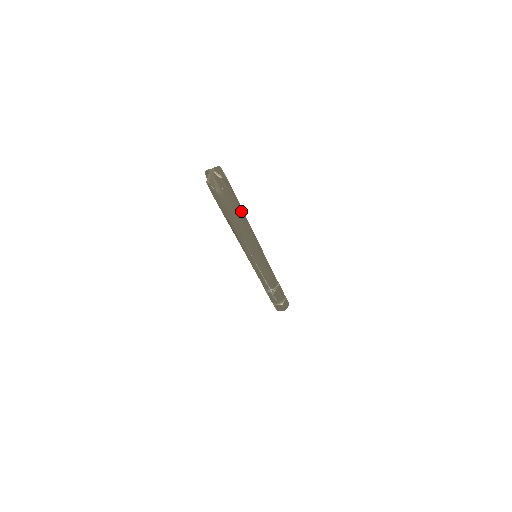
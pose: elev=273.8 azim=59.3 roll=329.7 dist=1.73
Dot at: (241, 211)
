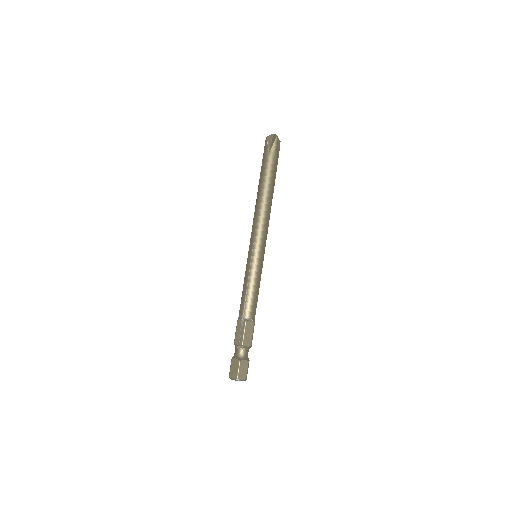
Dot at: (273, 182)
